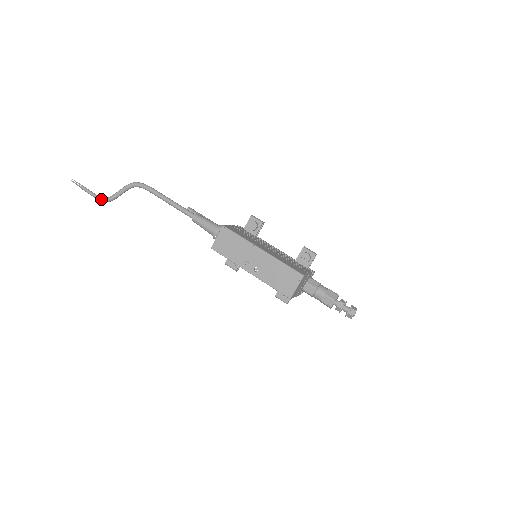
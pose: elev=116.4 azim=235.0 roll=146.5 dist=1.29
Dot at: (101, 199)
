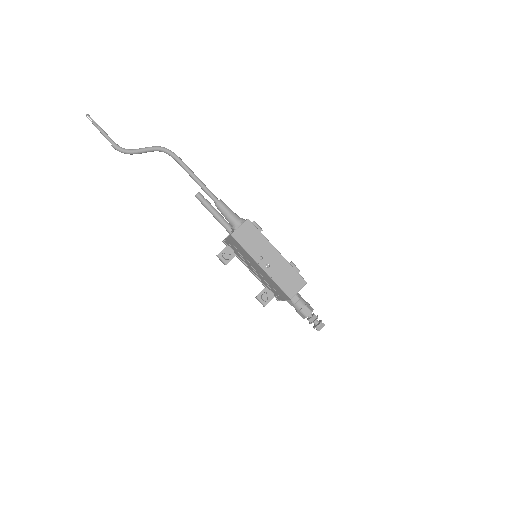
Dot at: (120, 148)
